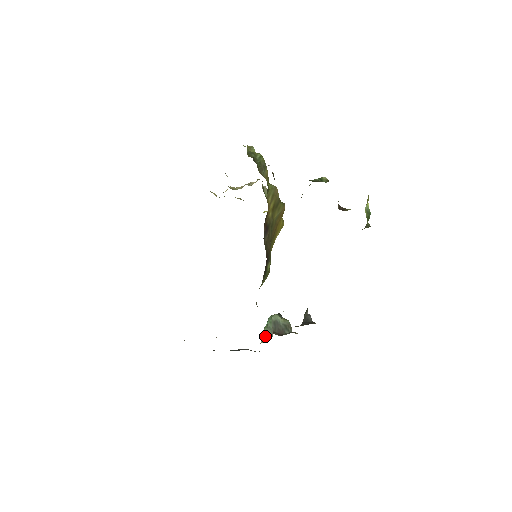
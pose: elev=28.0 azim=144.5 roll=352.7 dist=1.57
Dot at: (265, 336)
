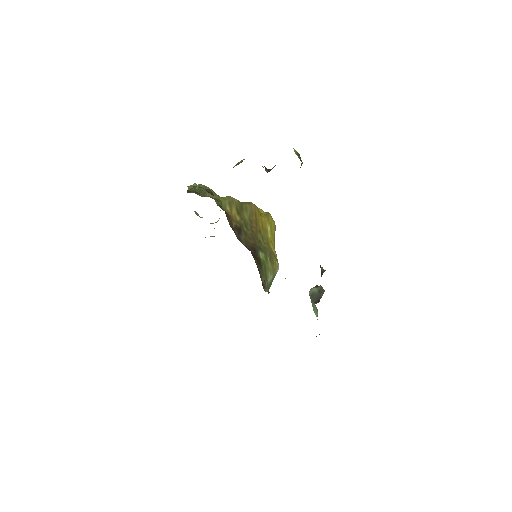
Dot at: (315, 312)
